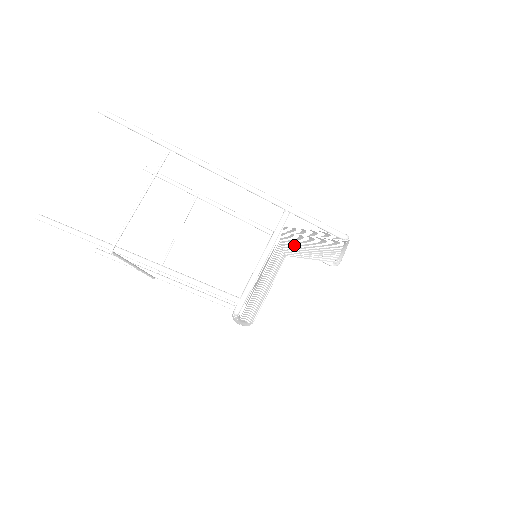
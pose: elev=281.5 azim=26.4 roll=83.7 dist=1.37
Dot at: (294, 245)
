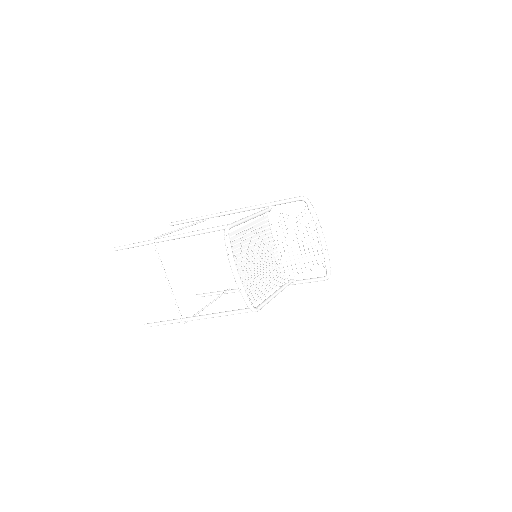
Dot at: (286, 251)
